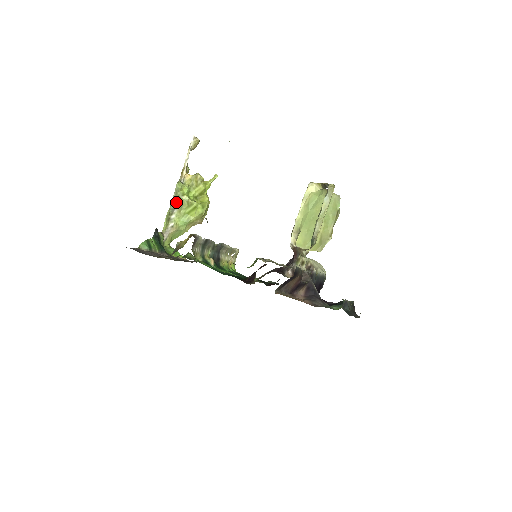
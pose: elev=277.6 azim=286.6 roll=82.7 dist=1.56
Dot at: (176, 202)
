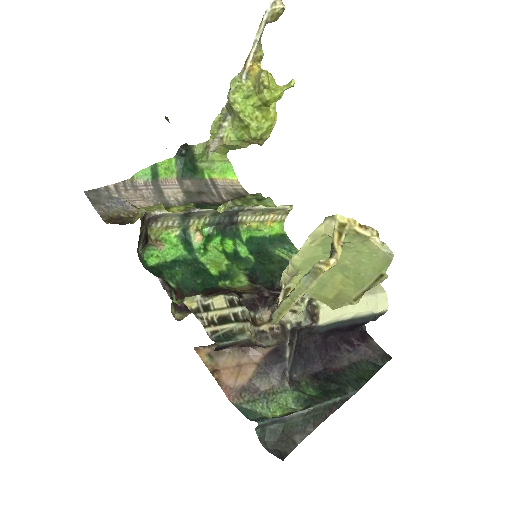
Dot at: (228, 107)
